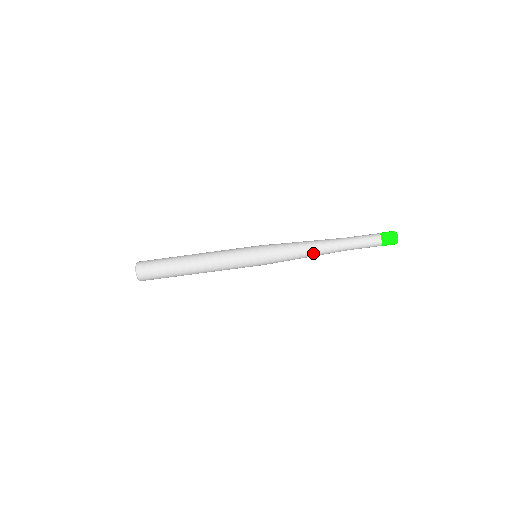
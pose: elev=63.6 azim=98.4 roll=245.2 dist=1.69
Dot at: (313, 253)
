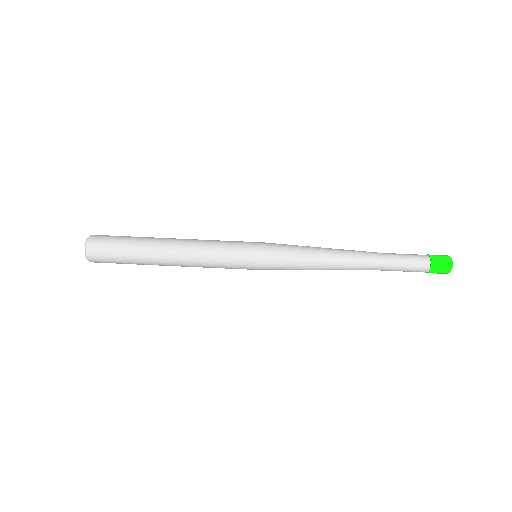
Dot at: (336, 255)
